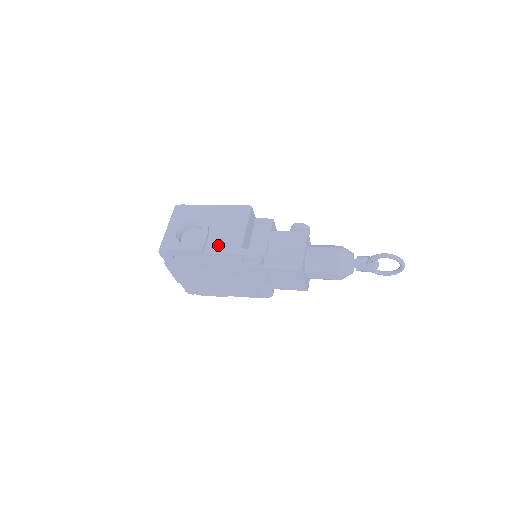
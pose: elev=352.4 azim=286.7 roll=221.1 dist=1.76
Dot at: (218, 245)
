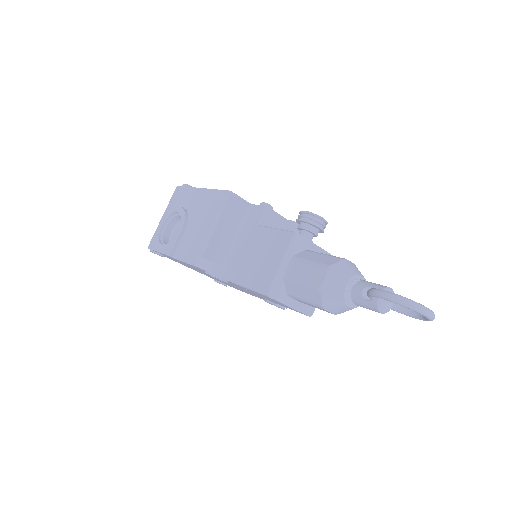
Dot at: (185, 249)
